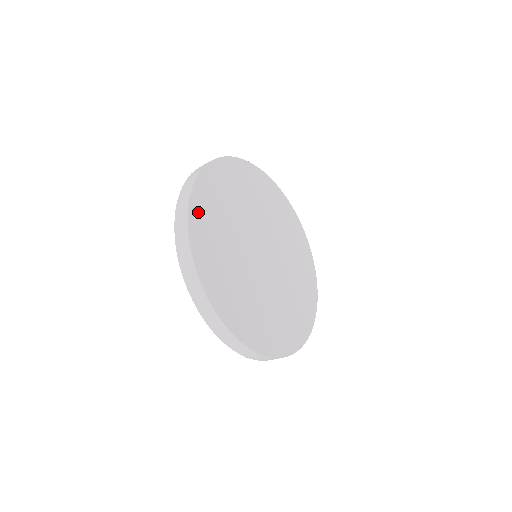
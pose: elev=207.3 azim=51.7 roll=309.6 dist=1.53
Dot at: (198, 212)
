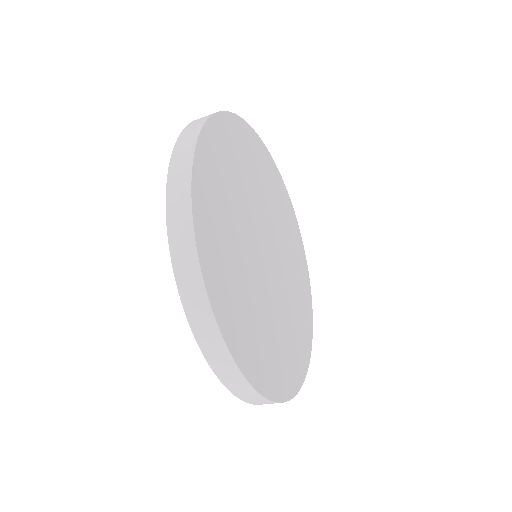
Dot at: (208, 153)
